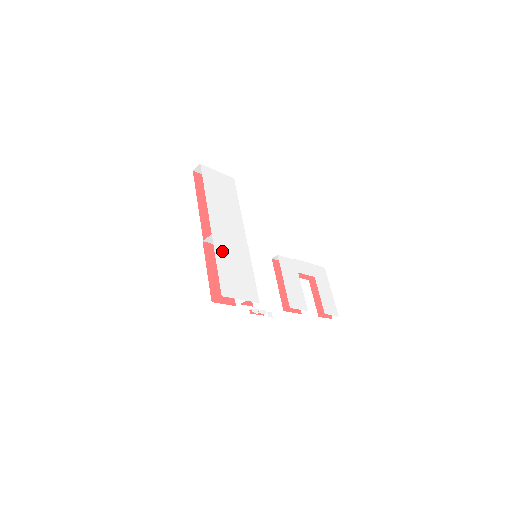
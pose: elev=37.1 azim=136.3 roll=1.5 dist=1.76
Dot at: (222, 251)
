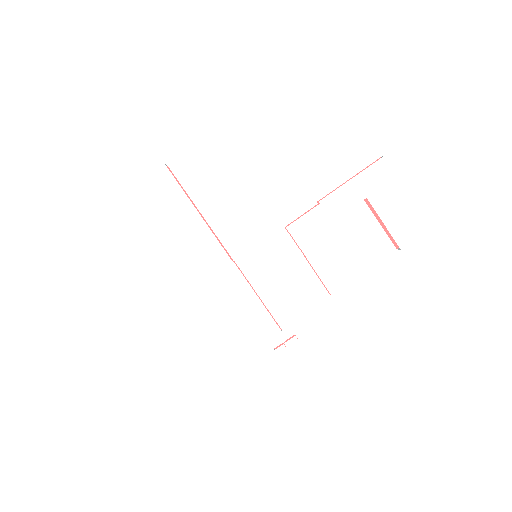
Dot at: (203, 309)
